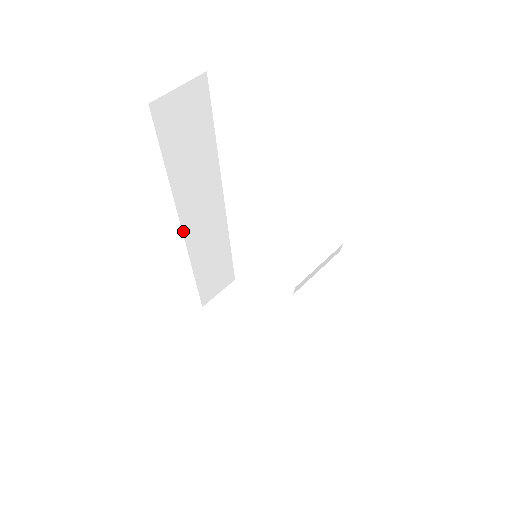
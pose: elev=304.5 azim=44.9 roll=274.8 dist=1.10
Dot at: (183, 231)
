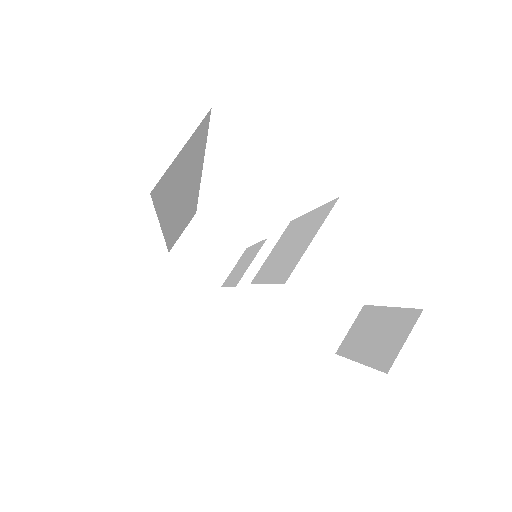
Dot at: (163, 233)
